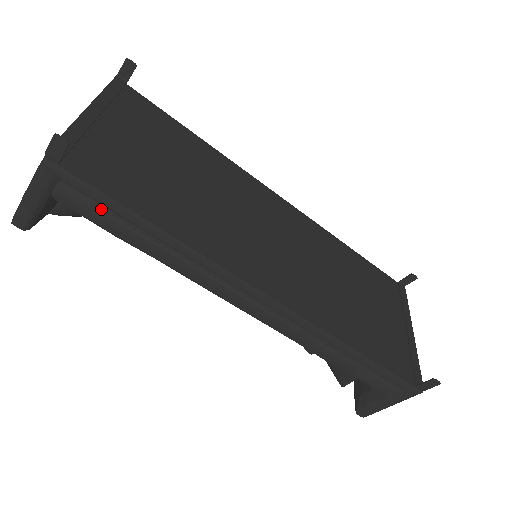
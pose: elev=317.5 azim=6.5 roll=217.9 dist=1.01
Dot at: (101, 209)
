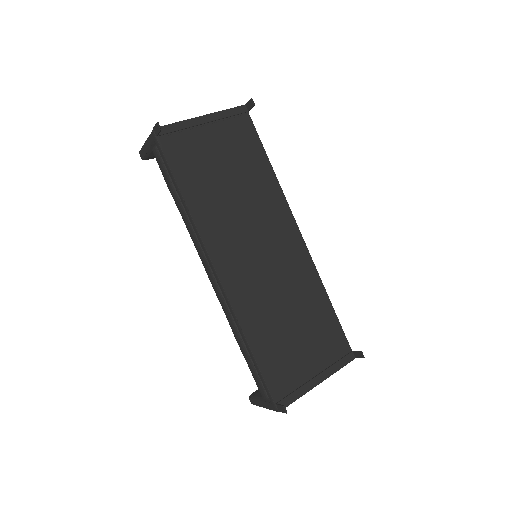
Dot at: (166, 169)
